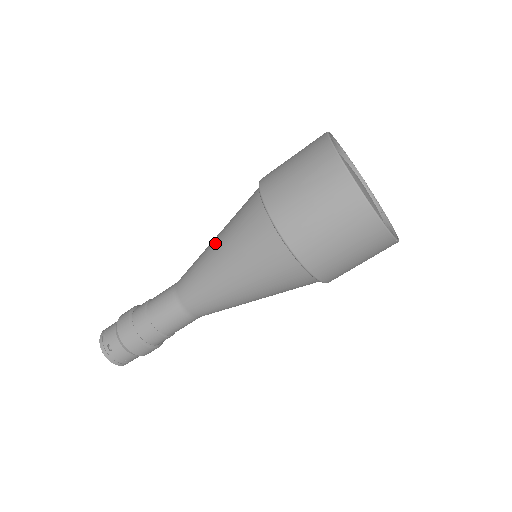
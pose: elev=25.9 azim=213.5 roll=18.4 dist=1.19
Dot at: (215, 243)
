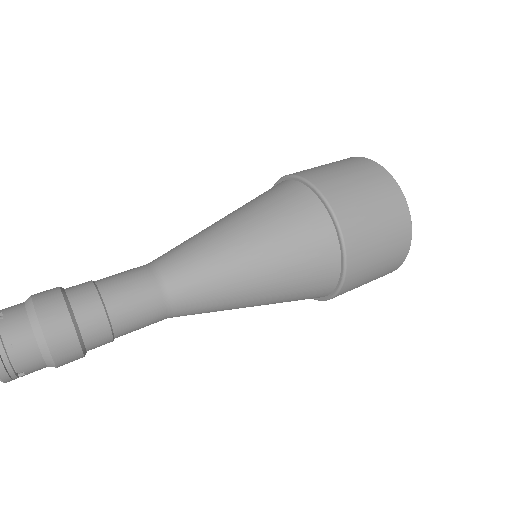
Dot at: occluded
